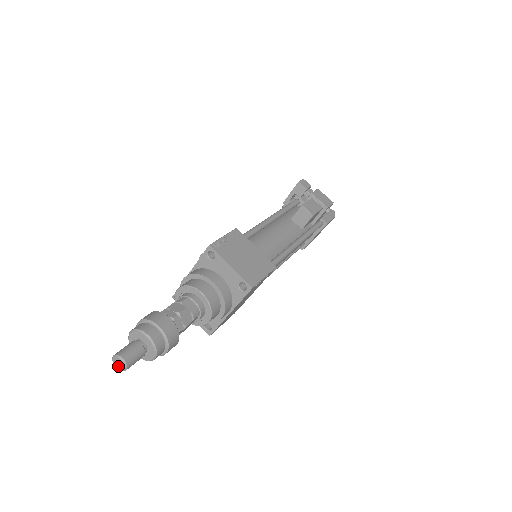
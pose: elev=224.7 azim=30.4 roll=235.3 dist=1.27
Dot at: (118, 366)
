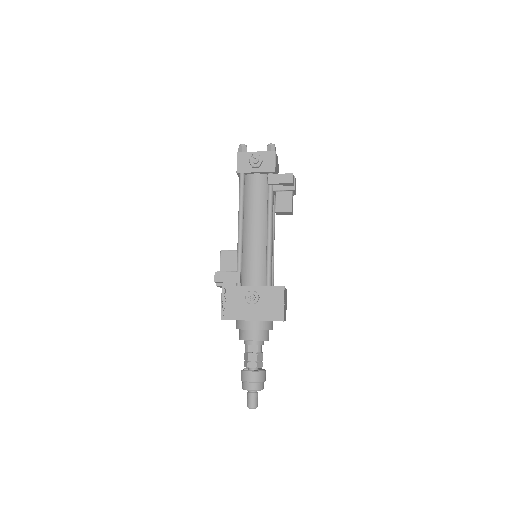
Dot at: (251, 408)
